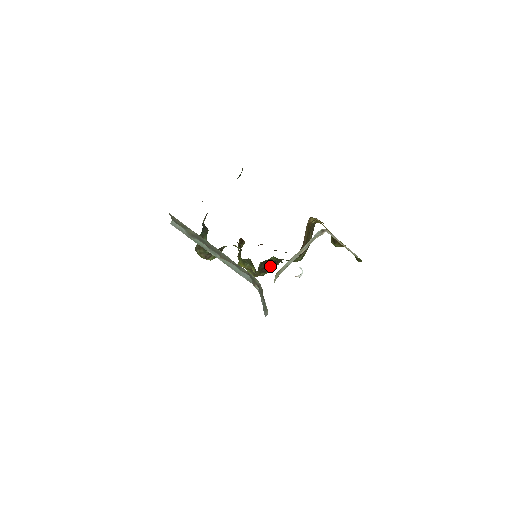
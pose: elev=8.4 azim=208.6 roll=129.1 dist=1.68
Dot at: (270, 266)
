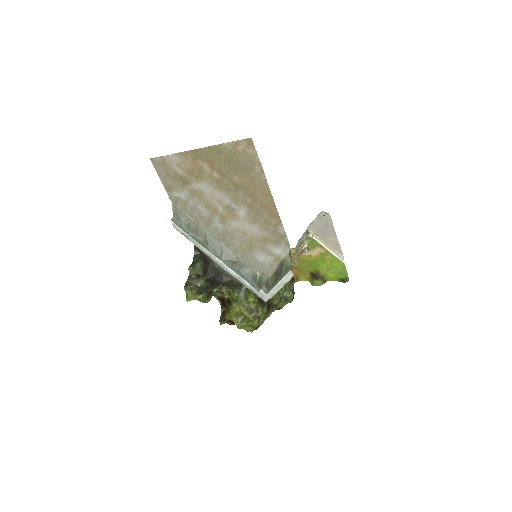
Dot at: occluded
